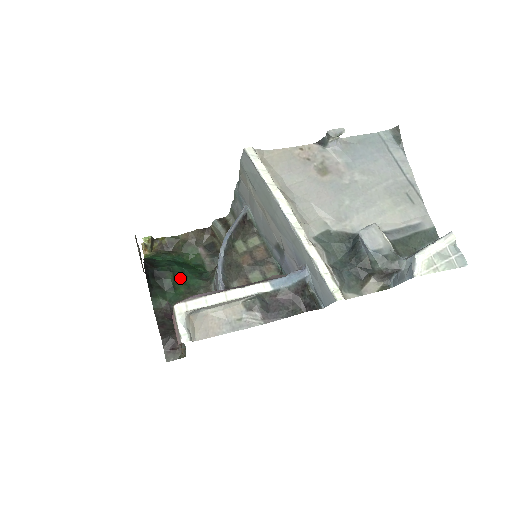
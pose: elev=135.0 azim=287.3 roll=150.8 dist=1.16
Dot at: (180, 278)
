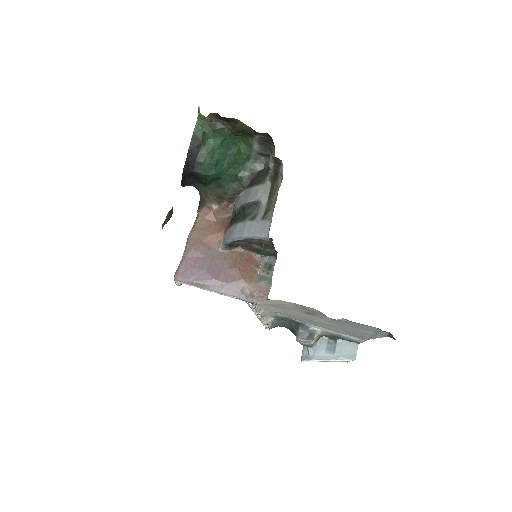
Dot at: (214, 180)
